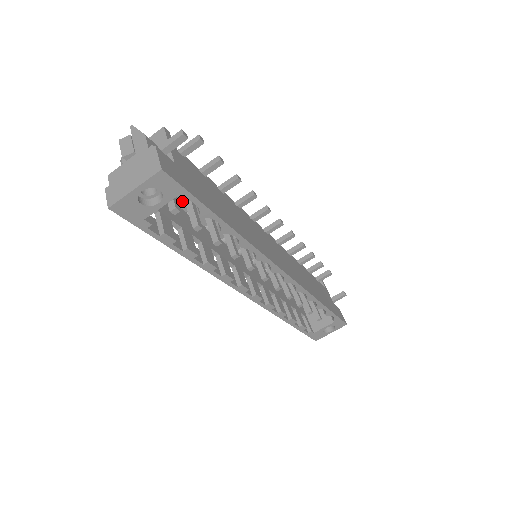
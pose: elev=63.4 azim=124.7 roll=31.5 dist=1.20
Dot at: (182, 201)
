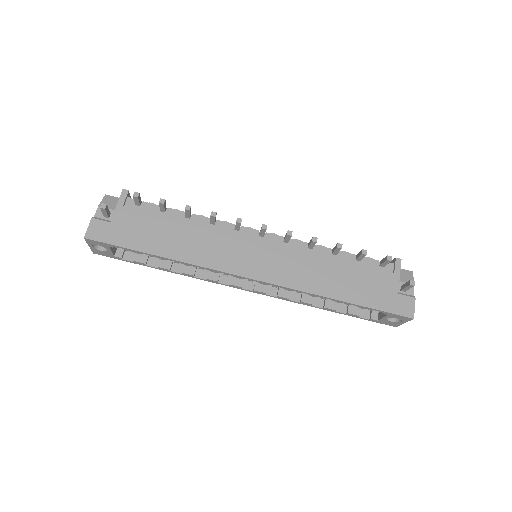
Dot at: occluded
